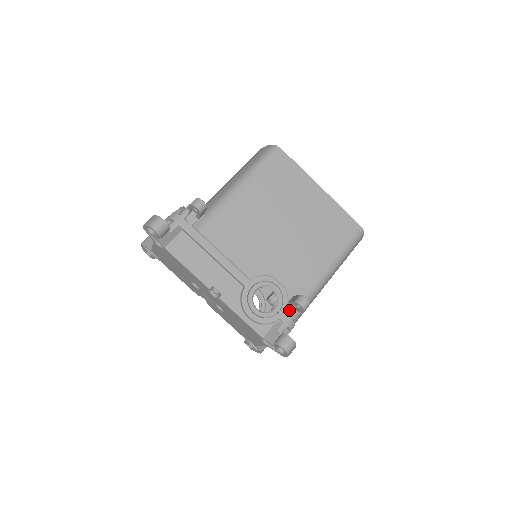
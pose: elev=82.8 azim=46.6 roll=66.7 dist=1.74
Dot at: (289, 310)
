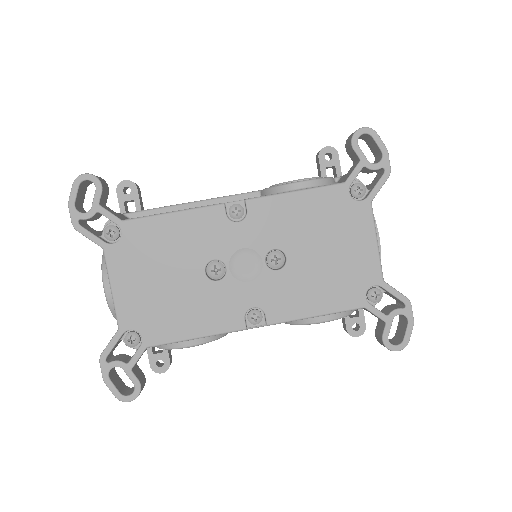
Dot at: occluded
